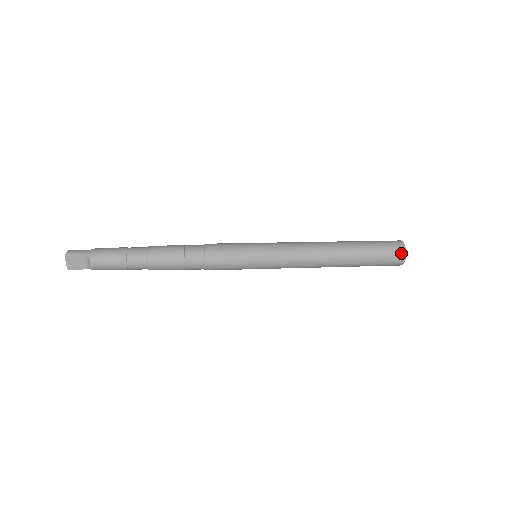
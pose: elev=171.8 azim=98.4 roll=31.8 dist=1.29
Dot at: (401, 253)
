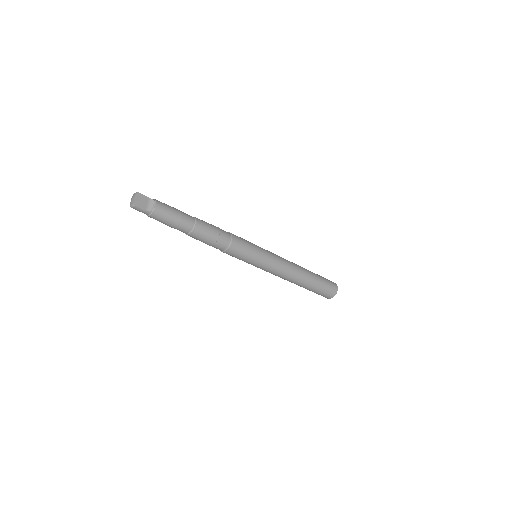
Dot at: (335, 285)
